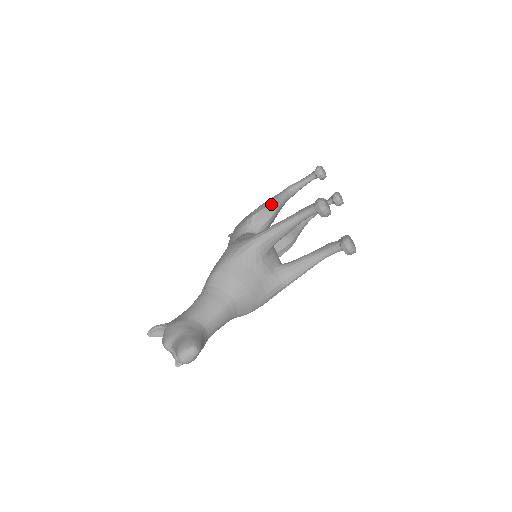
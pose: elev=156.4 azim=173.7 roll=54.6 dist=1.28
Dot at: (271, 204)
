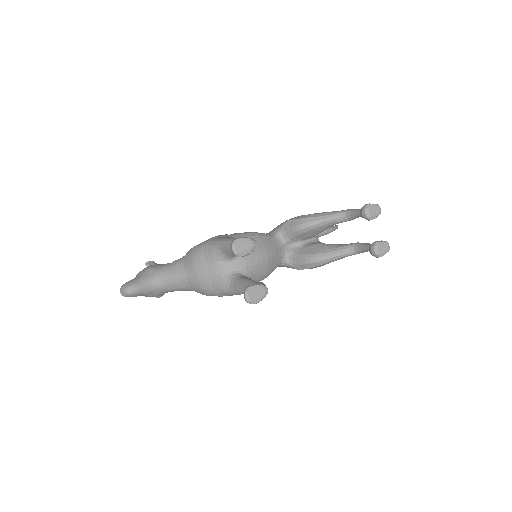
Dot at: (310, 218)
